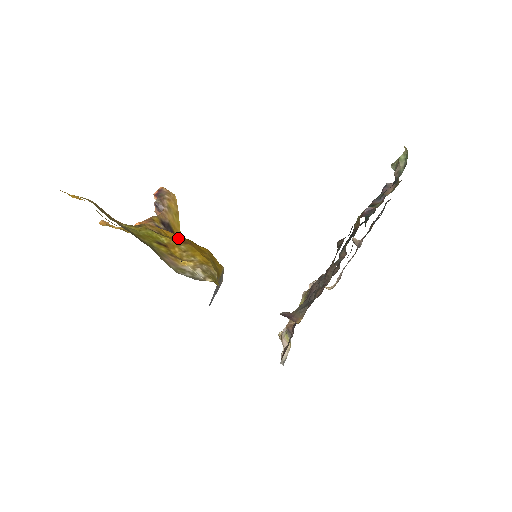
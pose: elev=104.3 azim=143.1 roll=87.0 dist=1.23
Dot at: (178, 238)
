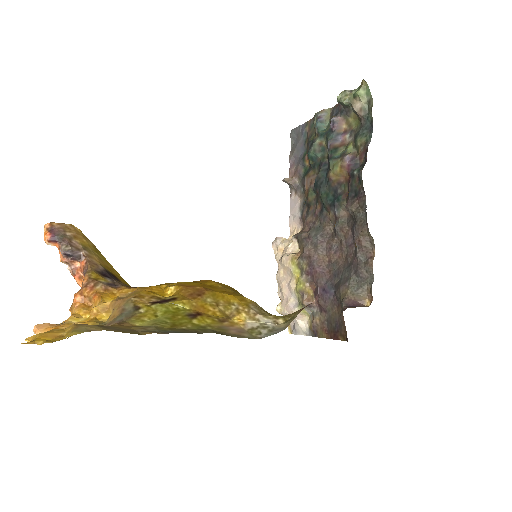
Dot at: (184, 291)
